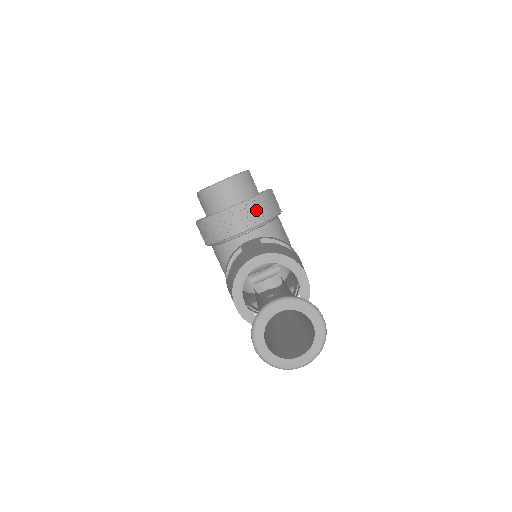
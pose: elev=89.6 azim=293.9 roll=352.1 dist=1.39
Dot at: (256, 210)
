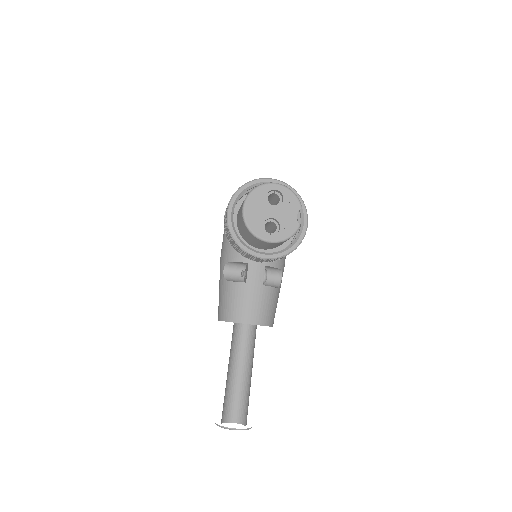
Dot at: (278, 259)
